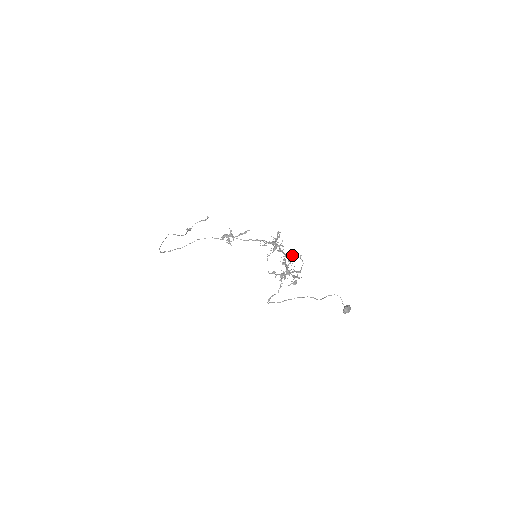
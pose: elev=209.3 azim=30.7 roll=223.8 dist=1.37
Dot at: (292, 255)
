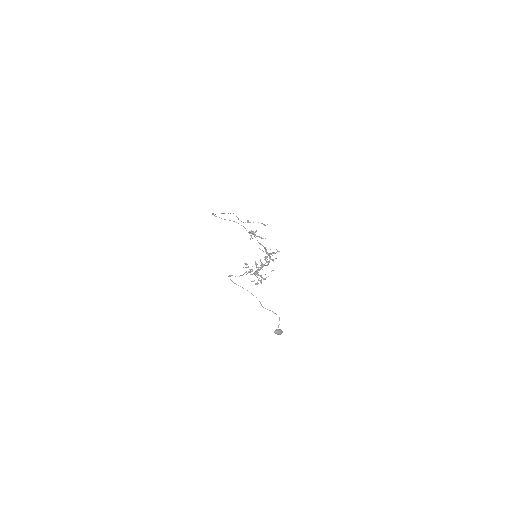
Dot at: (265, 263)
